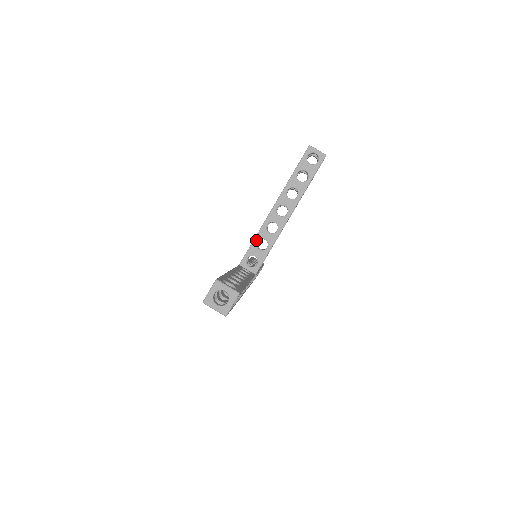
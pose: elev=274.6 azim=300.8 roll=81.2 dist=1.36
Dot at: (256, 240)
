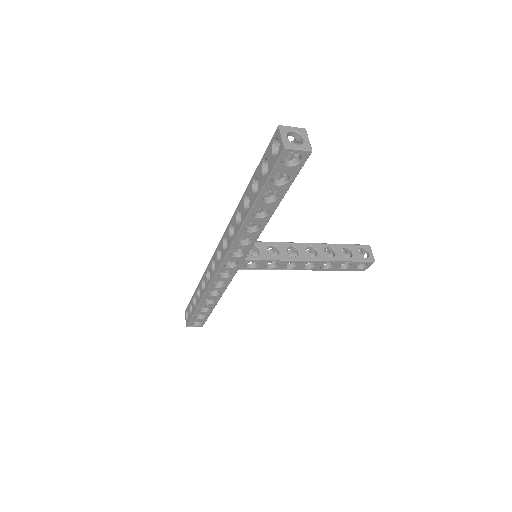
Dot at: (273, 244)
